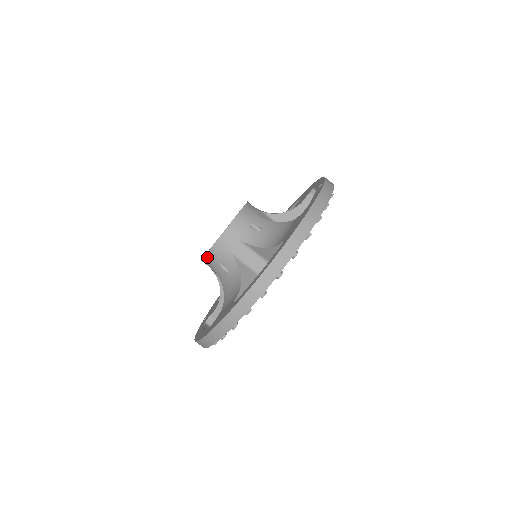
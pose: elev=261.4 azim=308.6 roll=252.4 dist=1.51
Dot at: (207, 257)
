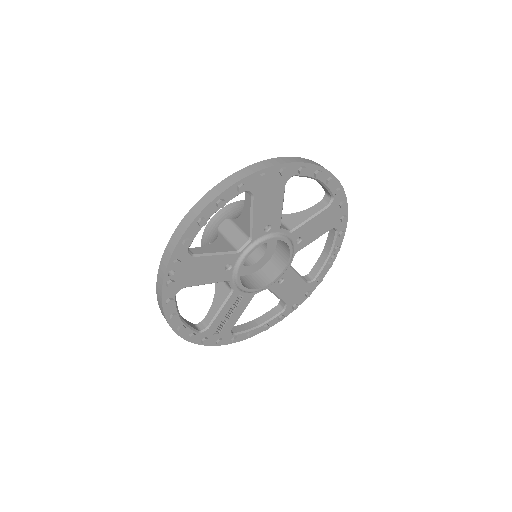
Dot at: (231, 206)
